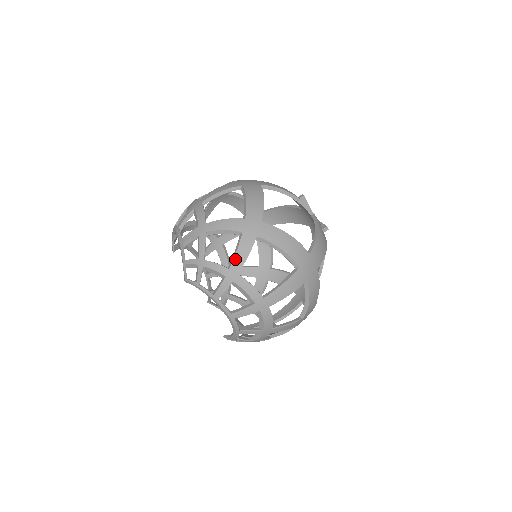
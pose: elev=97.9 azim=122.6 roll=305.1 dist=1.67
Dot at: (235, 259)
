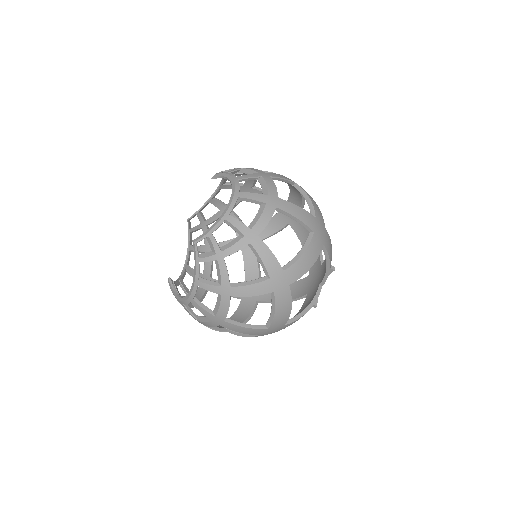
Dot at: (242, 287)
